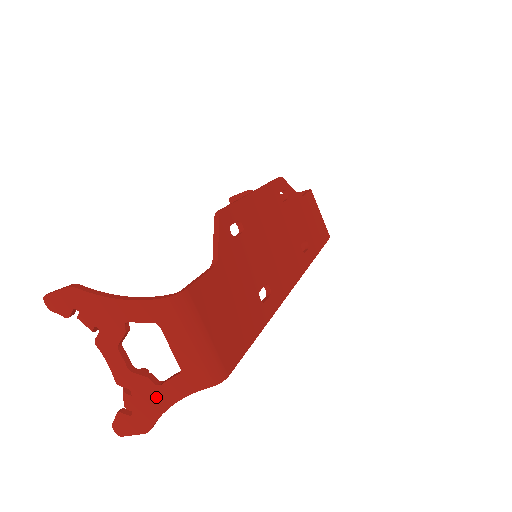
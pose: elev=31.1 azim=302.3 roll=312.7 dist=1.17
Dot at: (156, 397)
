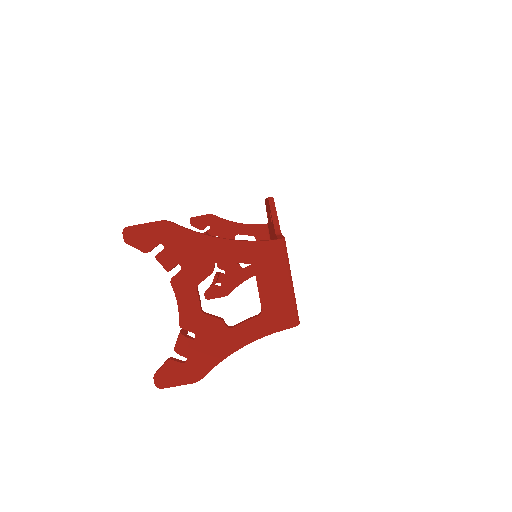
Dot at: (223, 341)
